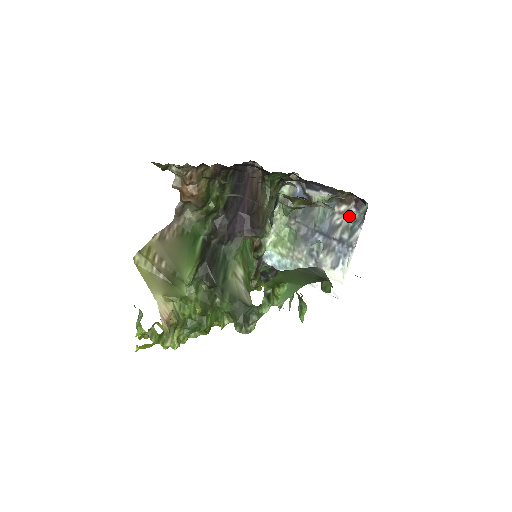
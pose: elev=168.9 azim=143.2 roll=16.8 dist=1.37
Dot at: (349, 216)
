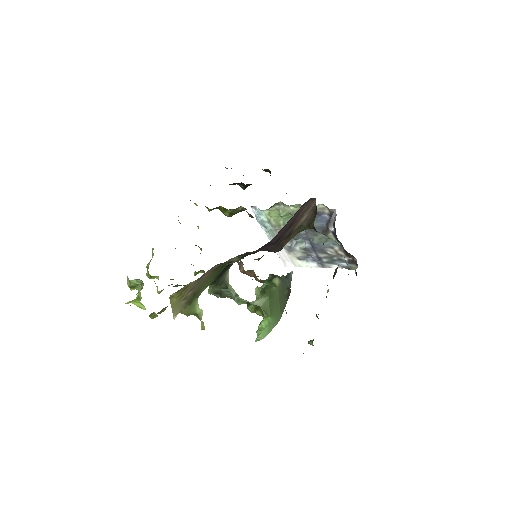
Dot at: (339, 256)
